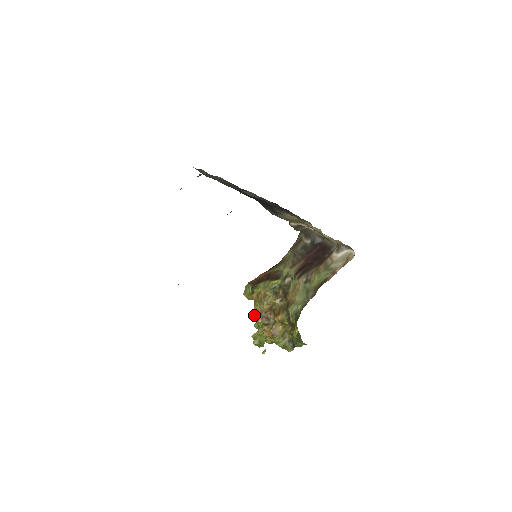
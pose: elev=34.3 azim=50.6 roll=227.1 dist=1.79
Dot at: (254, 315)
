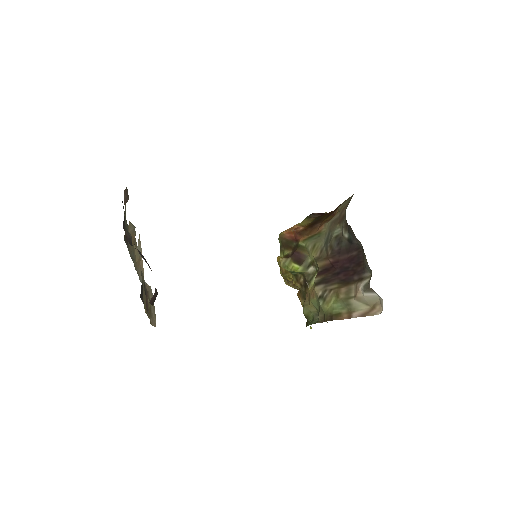
Dot at: occluded
